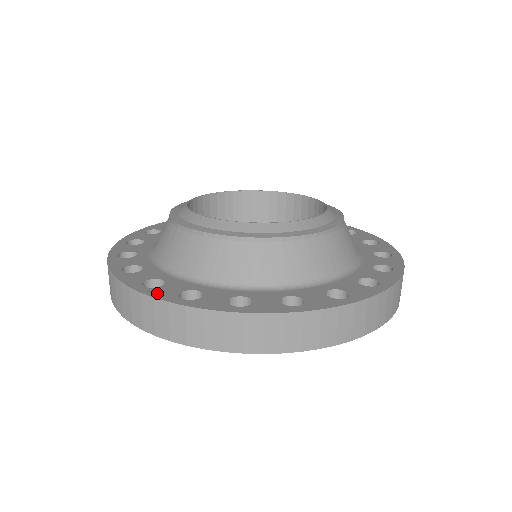
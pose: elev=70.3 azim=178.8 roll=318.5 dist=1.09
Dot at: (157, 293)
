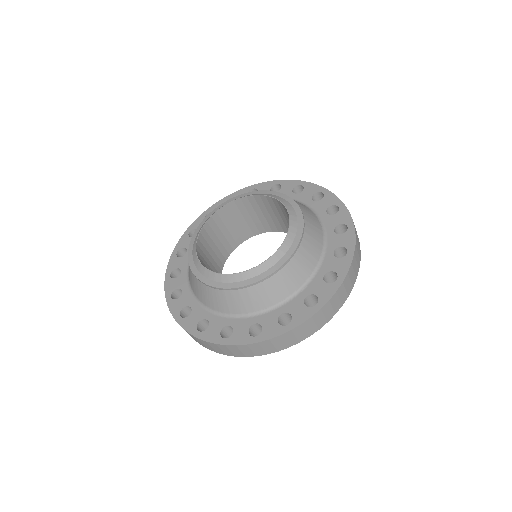
Dot at: (186, 324)
